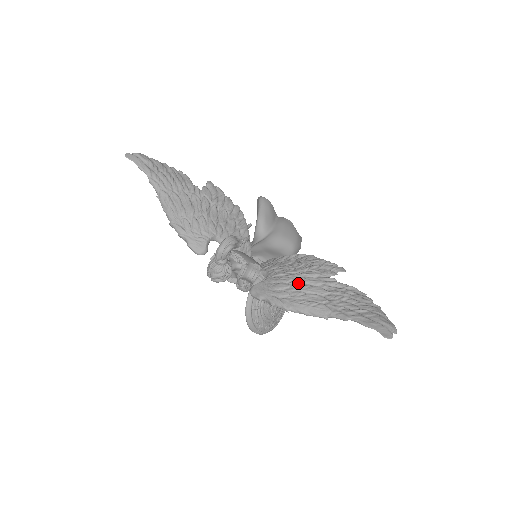
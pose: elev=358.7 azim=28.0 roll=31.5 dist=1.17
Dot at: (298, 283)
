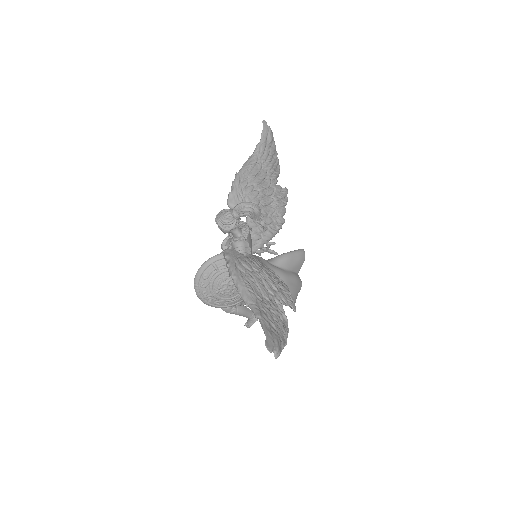
Dot at: (259, 276)
